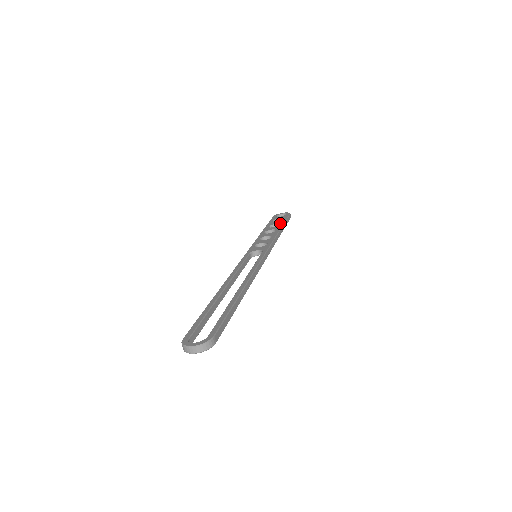
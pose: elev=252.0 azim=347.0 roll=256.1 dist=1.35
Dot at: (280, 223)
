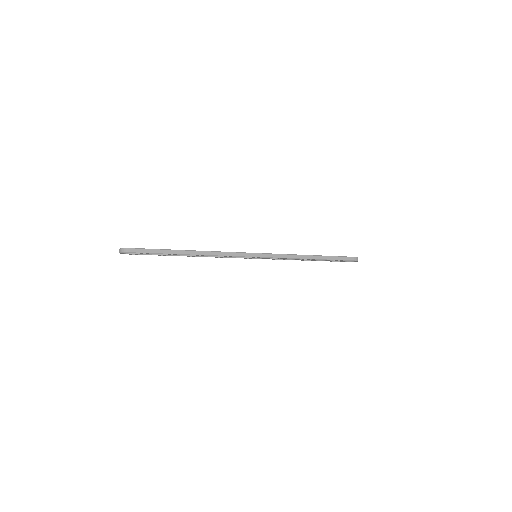
Dot at: (326, 256)
